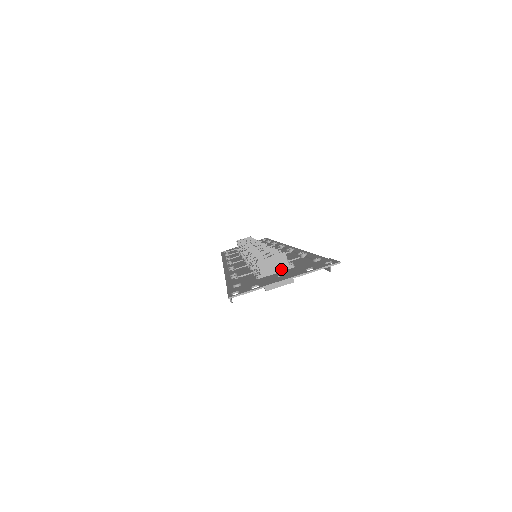
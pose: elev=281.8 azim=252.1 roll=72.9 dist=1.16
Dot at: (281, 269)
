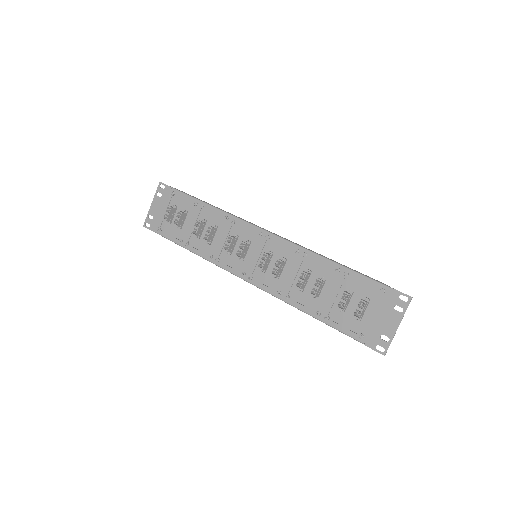
Dot at: (366, 307)
